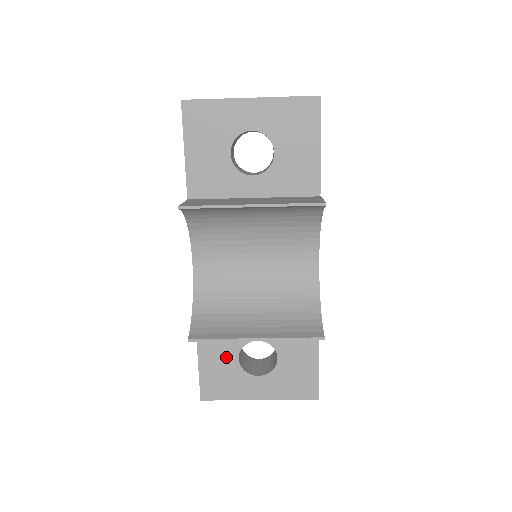
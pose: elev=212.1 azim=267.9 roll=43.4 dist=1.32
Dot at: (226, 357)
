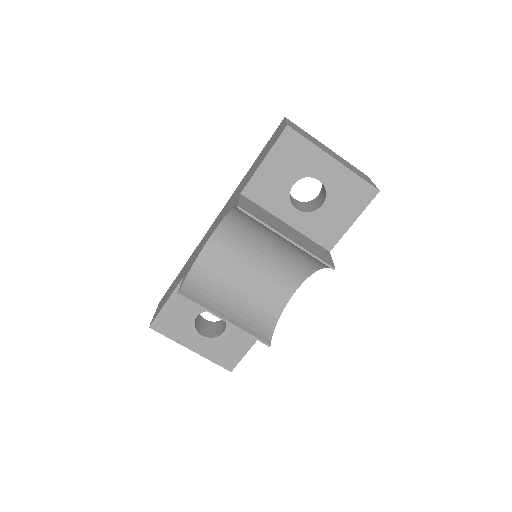
Dot at: (189, 311)
